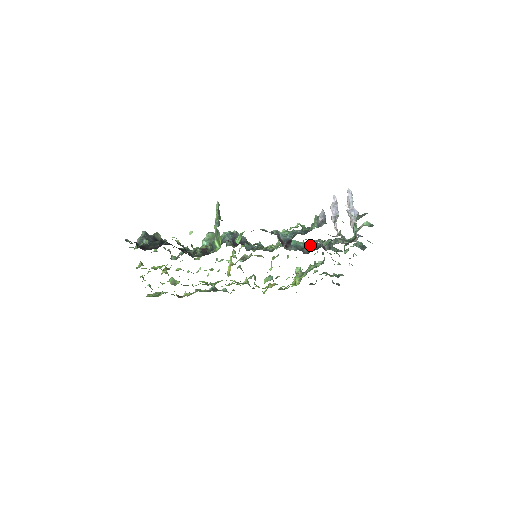
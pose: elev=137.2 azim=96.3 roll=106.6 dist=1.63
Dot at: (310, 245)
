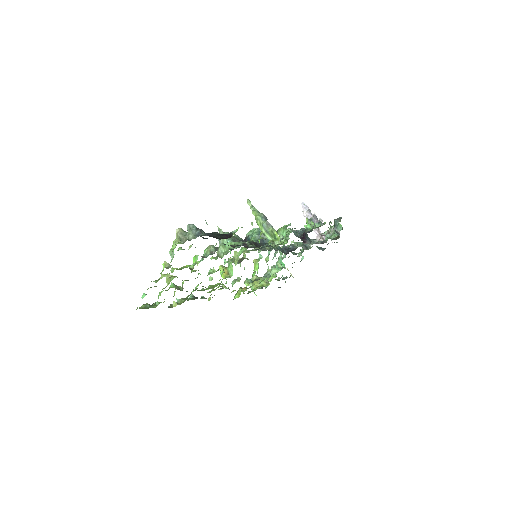
Dot at: (283, 248)
